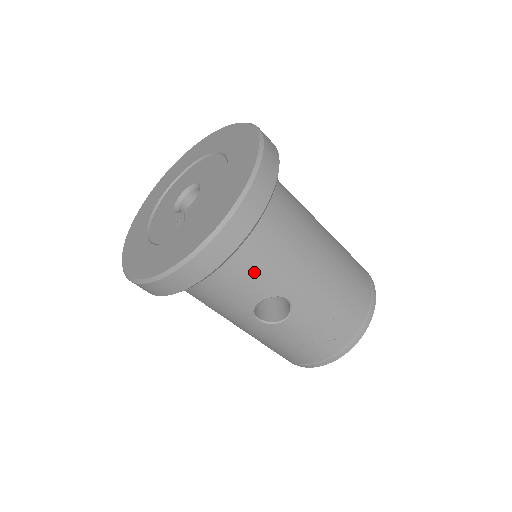
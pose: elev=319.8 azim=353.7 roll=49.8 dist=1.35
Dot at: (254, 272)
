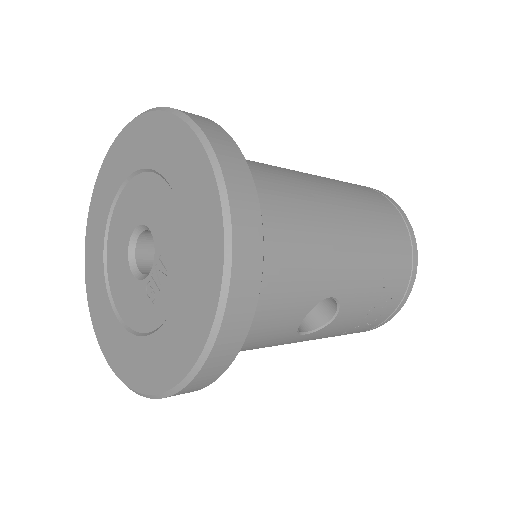
Dot at: (282, 300)
